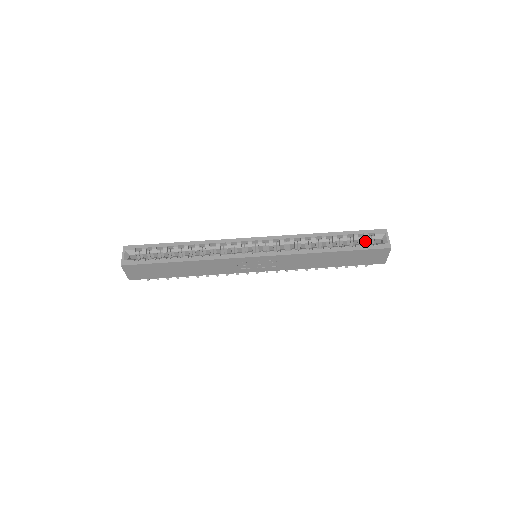
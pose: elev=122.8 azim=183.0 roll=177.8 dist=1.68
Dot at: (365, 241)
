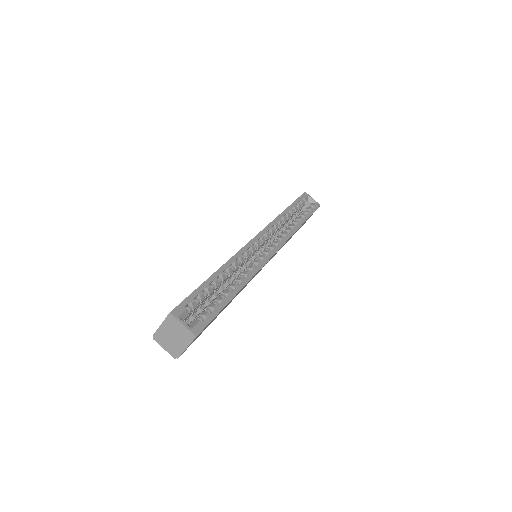
Dot at: (301, 207)
